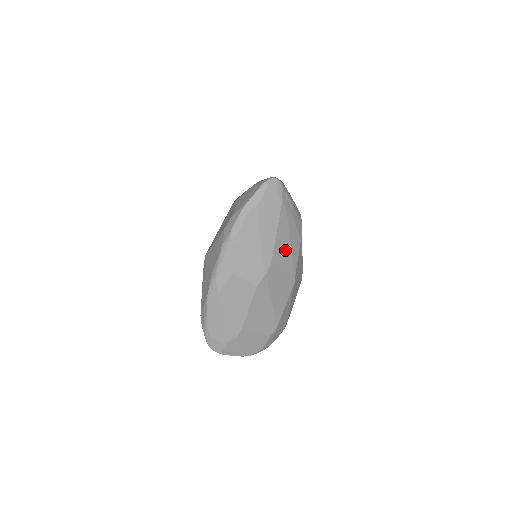
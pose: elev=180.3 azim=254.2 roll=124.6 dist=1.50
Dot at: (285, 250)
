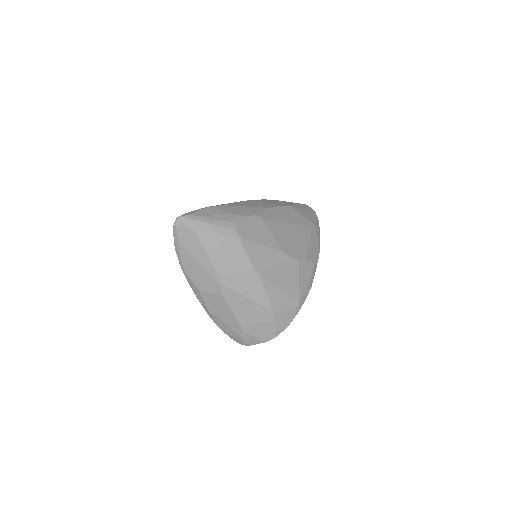
Dot at: (226, 258)
